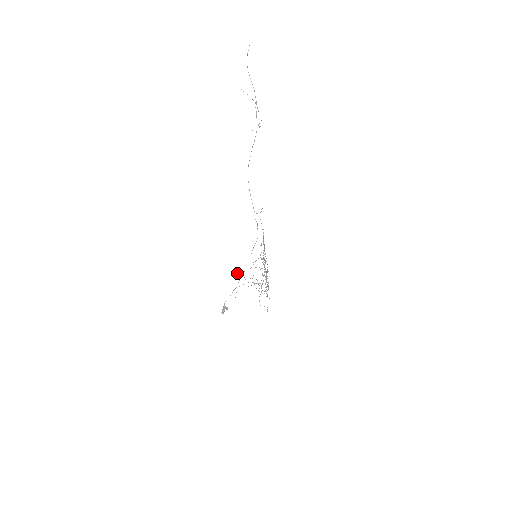
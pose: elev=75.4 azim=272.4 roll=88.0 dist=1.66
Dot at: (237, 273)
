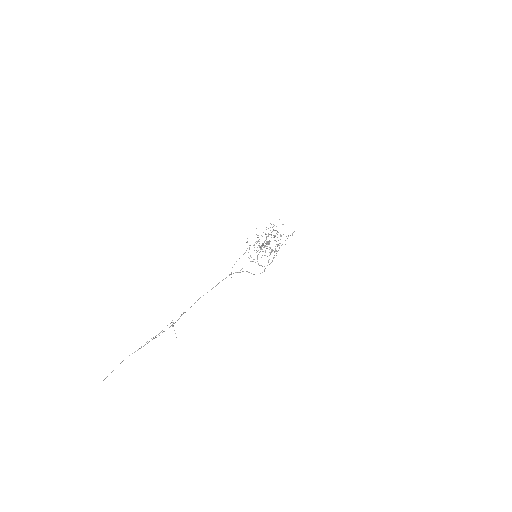
Dot at: occluded
